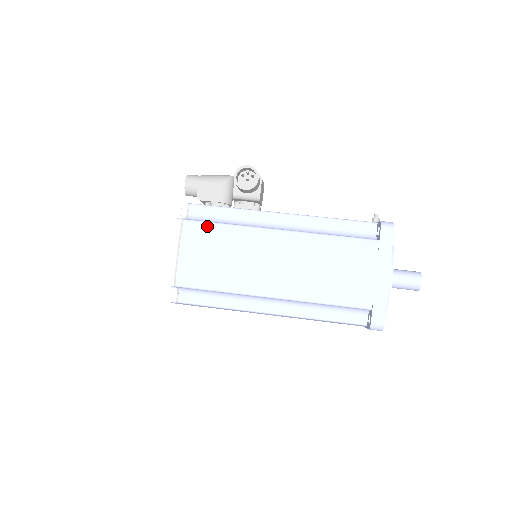
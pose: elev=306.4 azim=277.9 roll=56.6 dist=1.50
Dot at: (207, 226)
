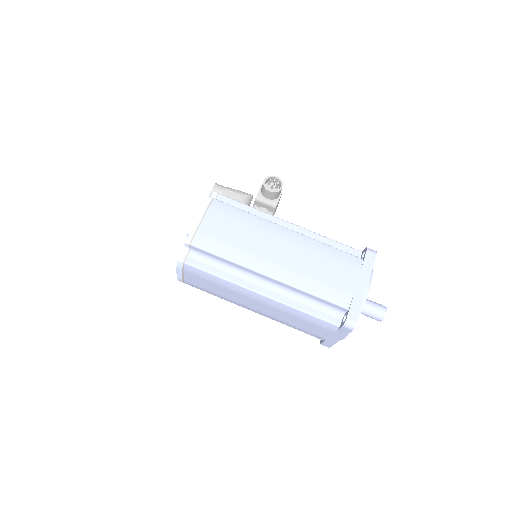
Dot at: (232, 208)
